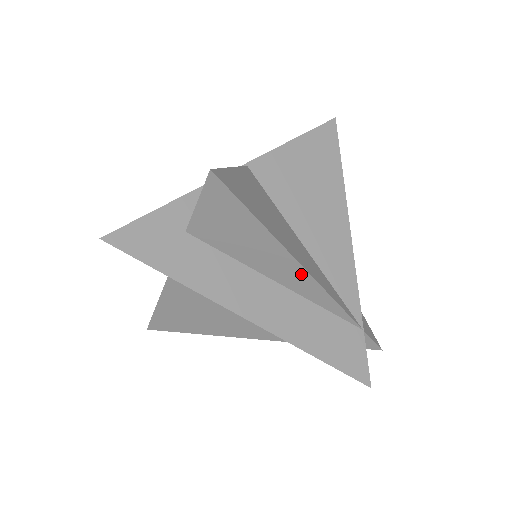
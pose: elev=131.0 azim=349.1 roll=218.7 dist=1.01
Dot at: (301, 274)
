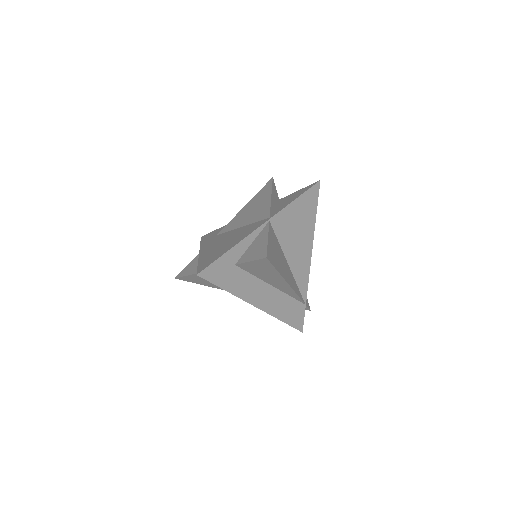
Dot at: (287, 287)
